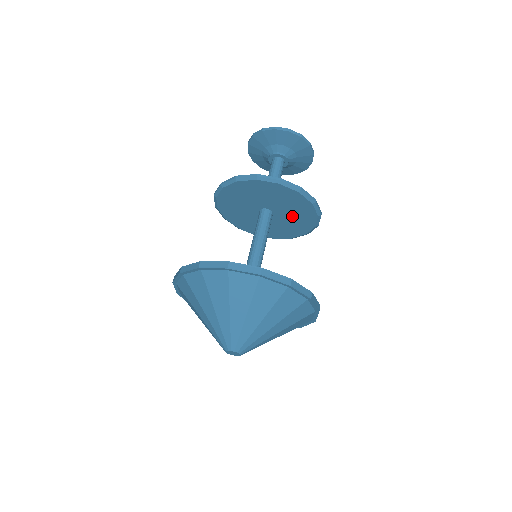
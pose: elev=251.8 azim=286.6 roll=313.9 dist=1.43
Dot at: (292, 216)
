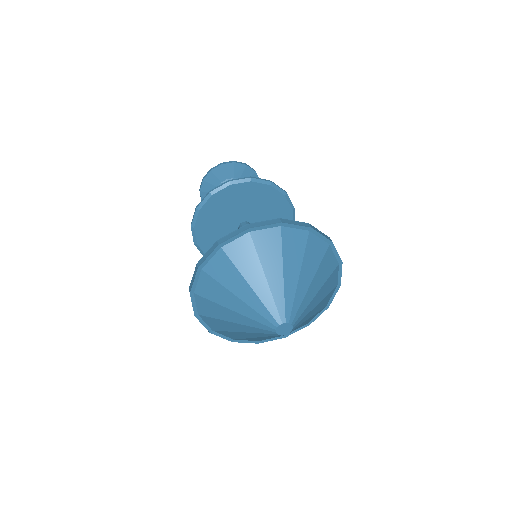
Dot at: occluded
